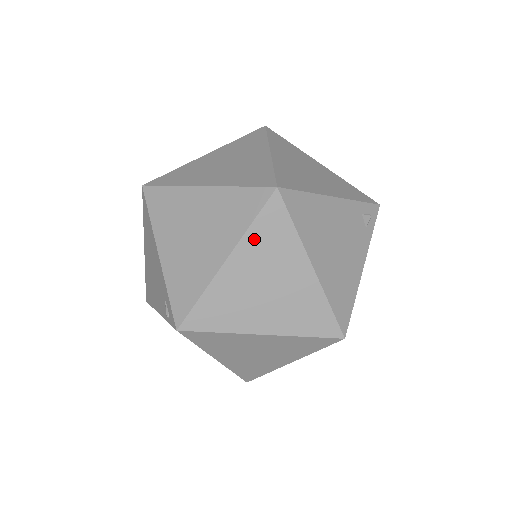
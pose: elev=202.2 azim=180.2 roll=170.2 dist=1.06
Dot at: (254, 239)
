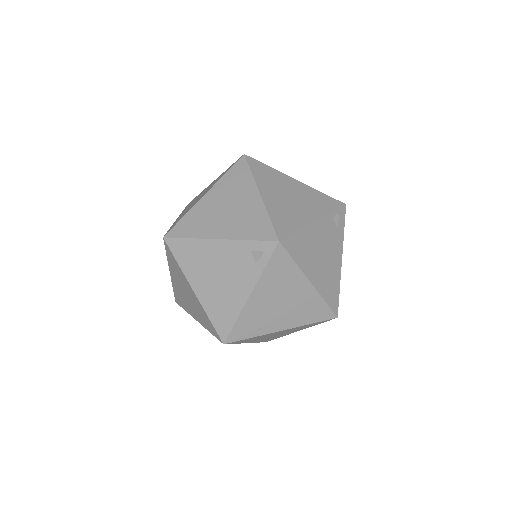
Dot at: (171, 265)
